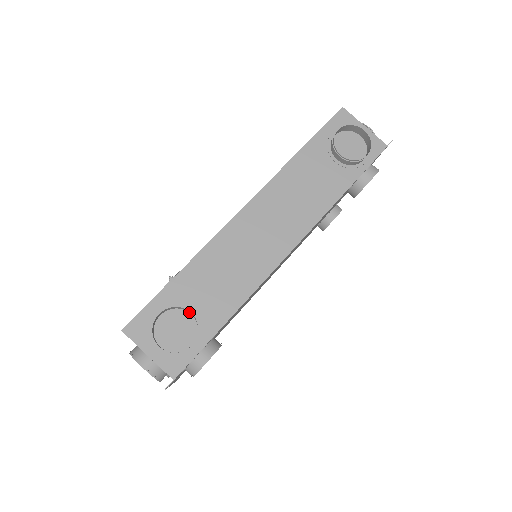
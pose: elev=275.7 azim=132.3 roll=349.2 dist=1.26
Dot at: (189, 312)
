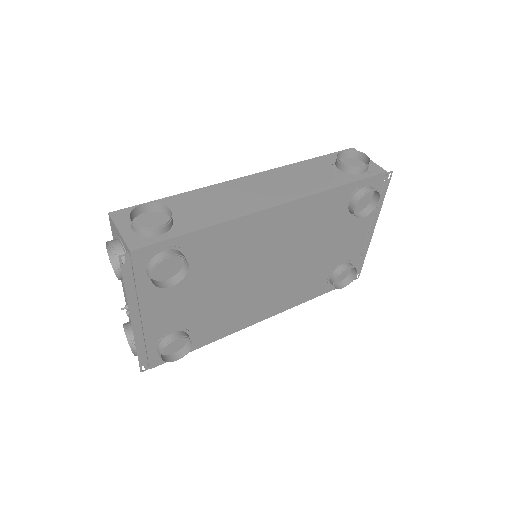
Dot at: (170, 215)
